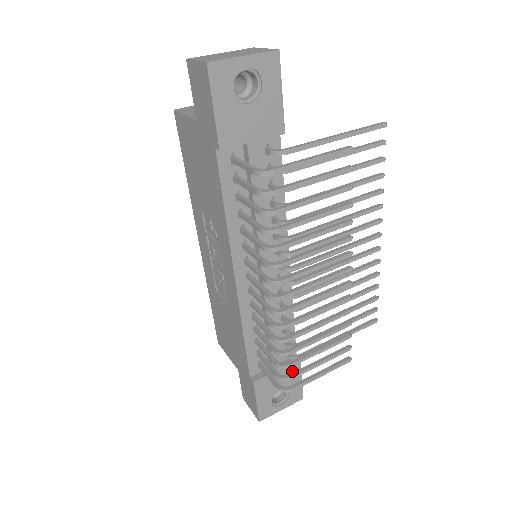
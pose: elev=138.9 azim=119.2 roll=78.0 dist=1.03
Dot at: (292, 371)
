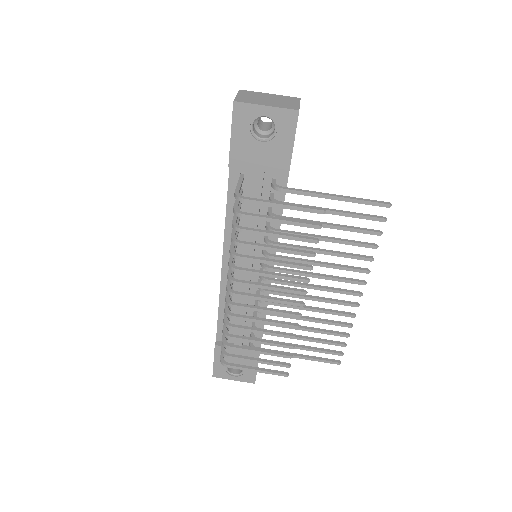
Dot at: occluded
